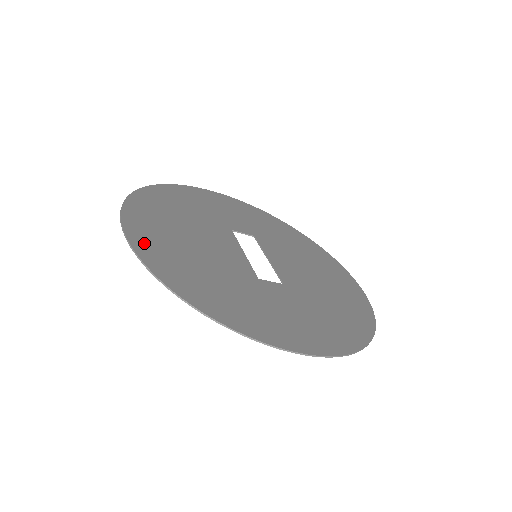
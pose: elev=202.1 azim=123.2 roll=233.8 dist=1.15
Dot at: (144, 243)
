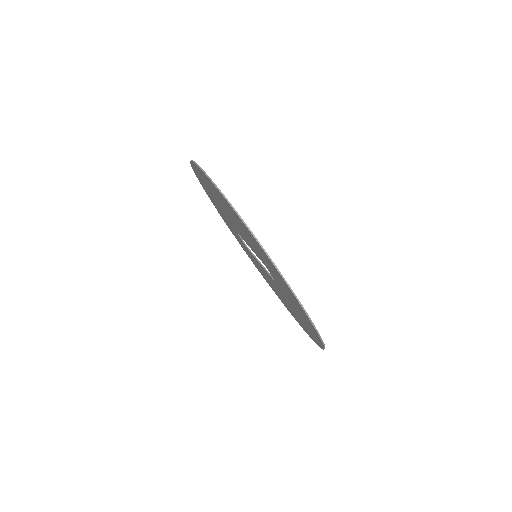
Dot at: occluded
